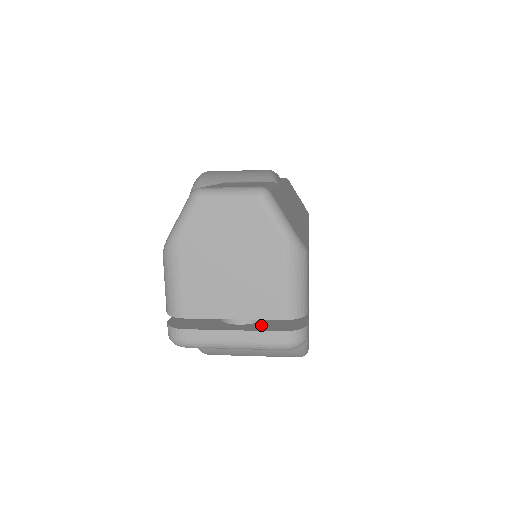
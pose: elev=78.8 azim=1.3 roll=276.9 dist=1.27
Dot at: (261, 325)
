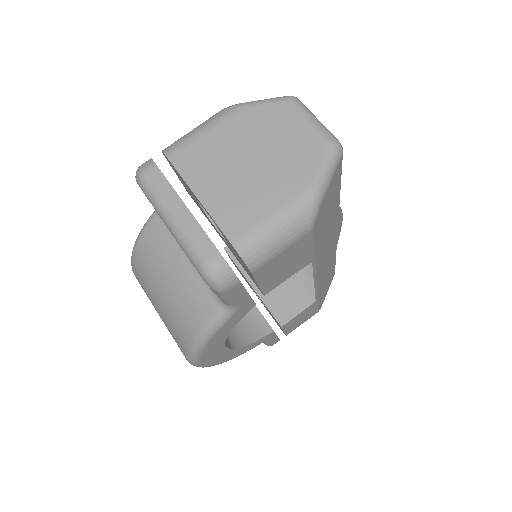
Dot at: occluded
